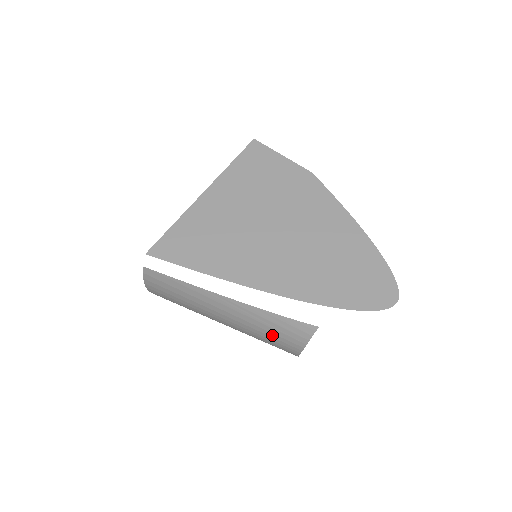
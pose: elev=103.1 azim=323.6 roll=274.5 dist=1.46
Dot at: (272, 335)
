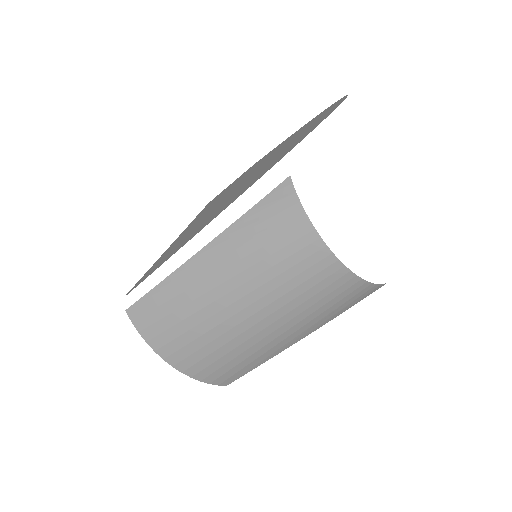
Dot at: (273, 248)
